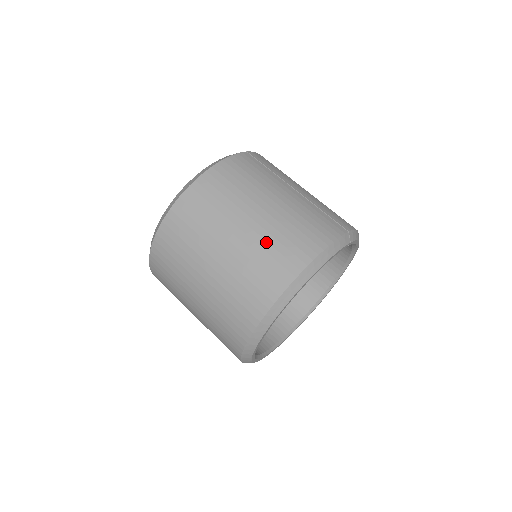
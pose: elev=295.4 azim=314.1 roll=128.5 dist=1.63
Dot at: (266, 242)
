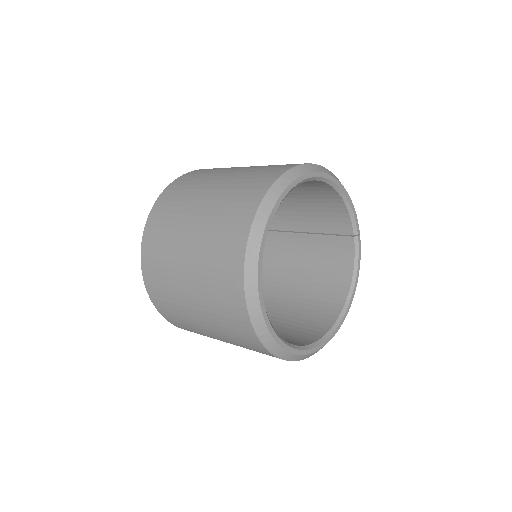
Dot at: occluded
